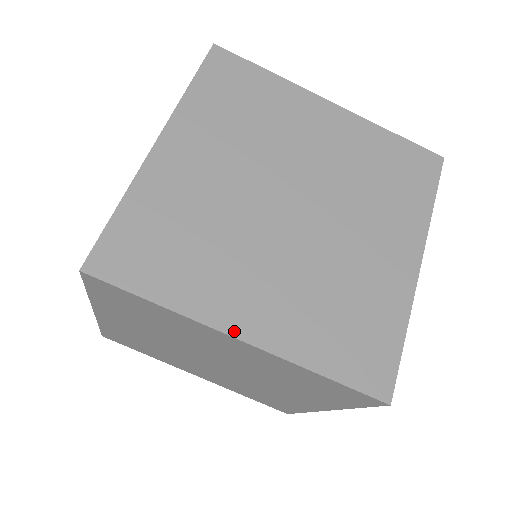
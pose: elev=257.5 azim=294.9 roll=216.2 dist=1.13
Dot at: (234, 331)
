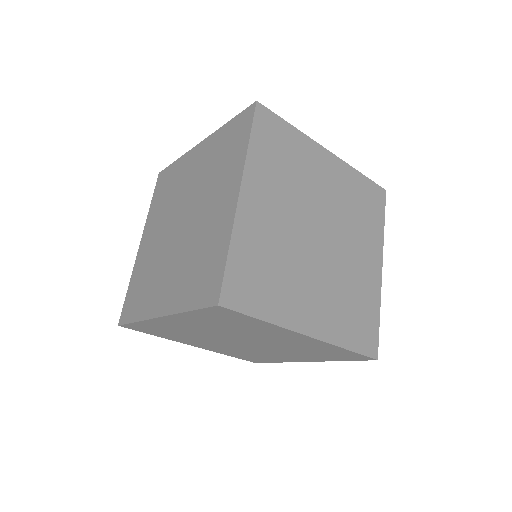
Dot at: (191, 345)
